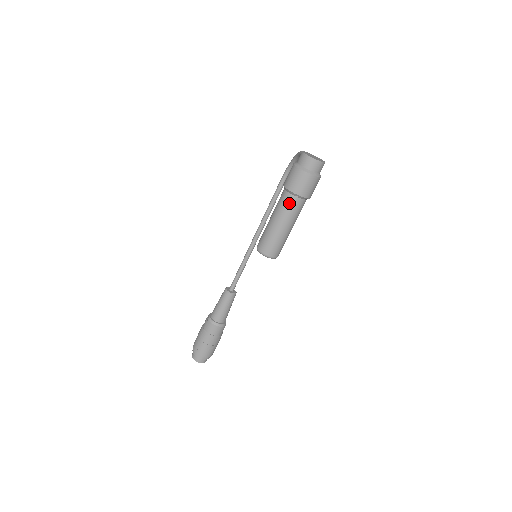
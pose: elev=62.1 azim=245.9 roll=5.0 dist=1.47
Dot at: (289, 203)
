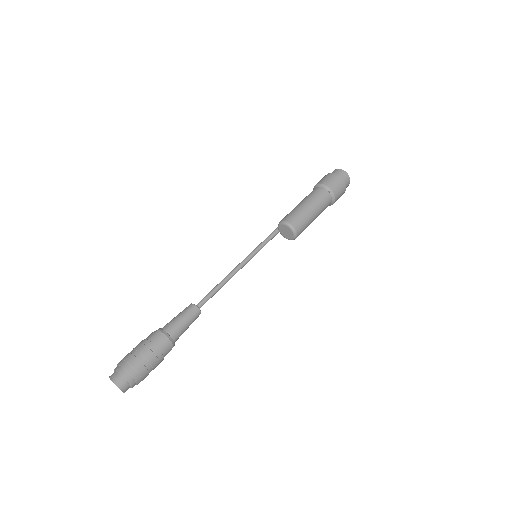
Dot at: (321, 193)
